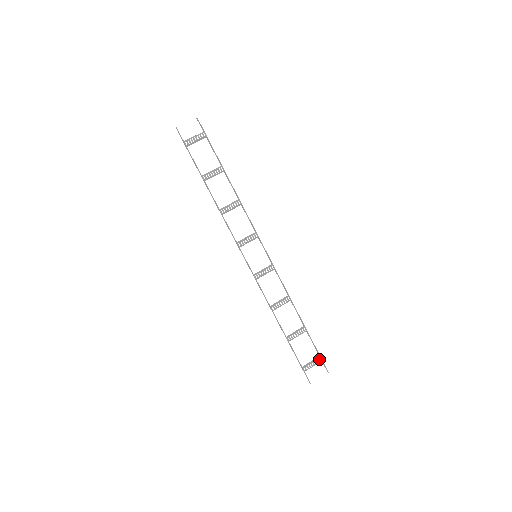
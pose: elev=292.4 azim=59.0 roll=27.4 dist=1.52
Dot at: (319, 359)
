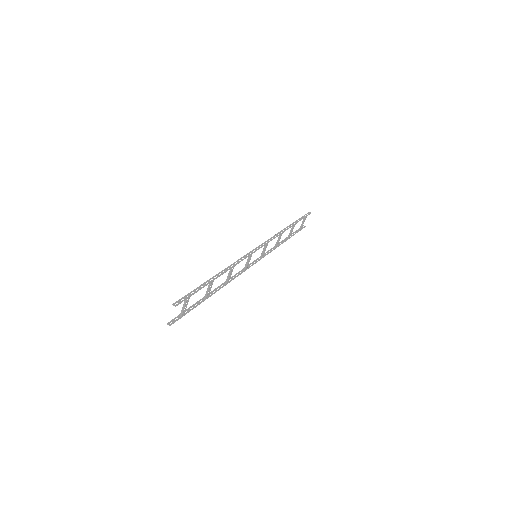
Dot at: (305, 218)
